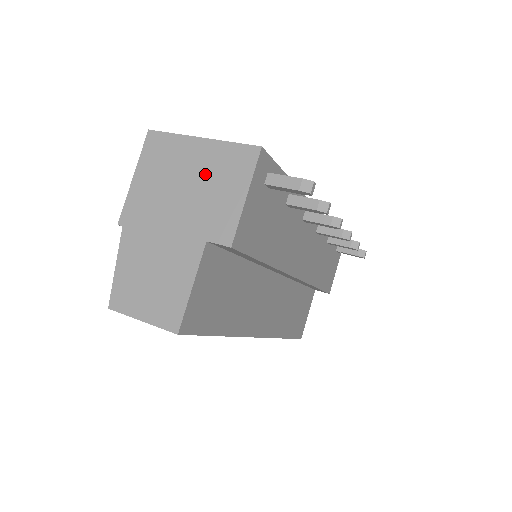
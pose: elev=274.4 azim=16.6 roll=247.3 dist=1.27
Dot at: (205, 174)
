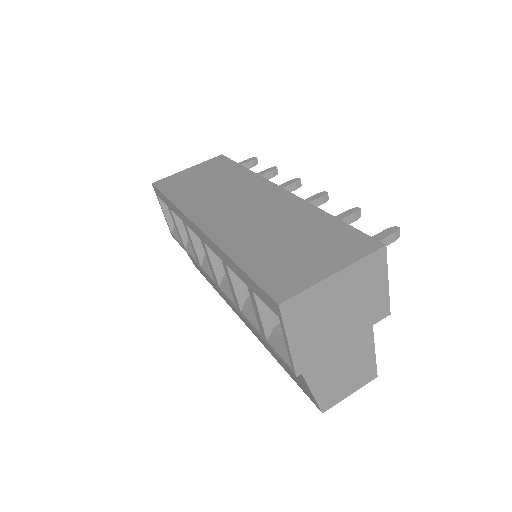
Dot at: (352, 293)
